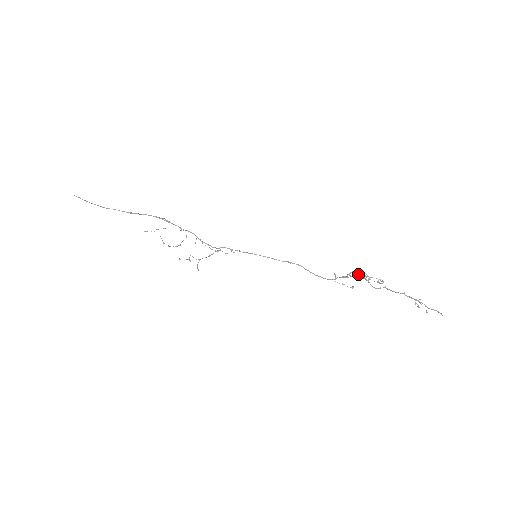
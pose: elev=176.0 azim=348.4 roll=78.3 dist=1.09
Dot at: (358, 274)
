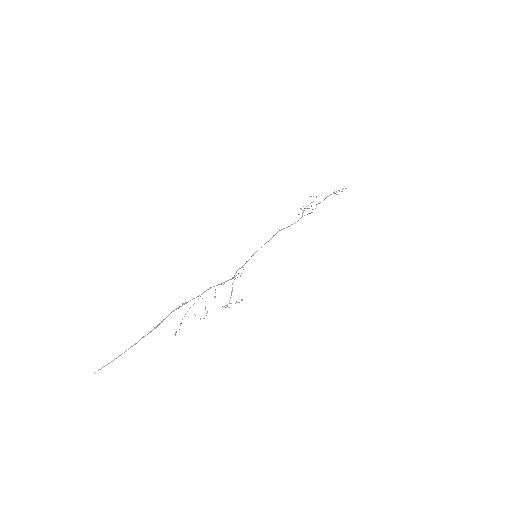
Dot at: occluded
